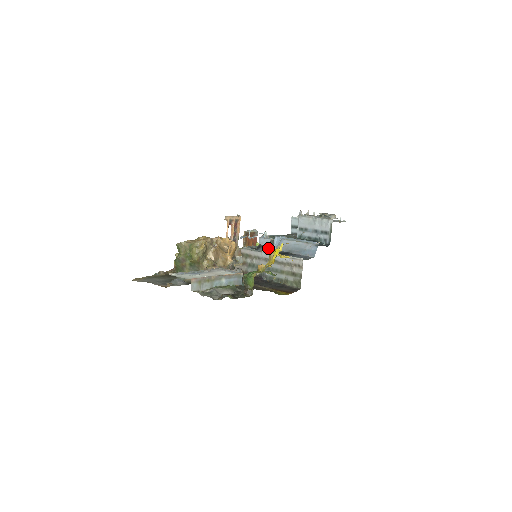
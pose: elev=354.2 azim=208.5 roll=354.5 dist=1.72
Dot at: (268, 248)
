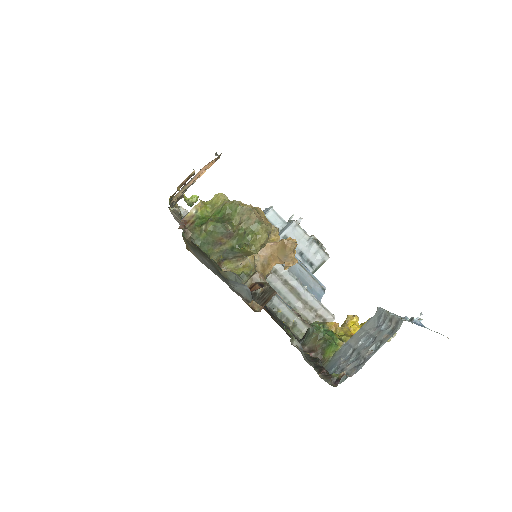
Dot at: occluded
